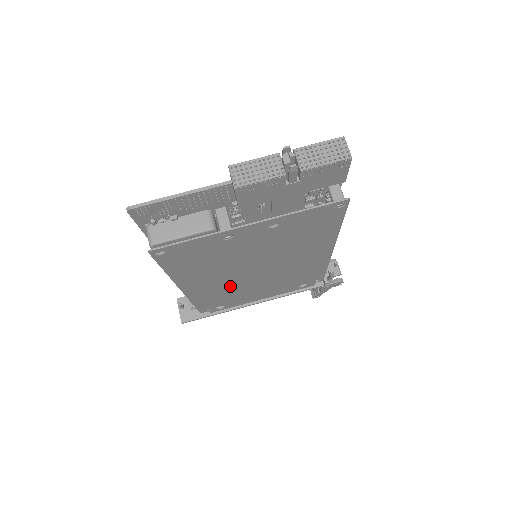
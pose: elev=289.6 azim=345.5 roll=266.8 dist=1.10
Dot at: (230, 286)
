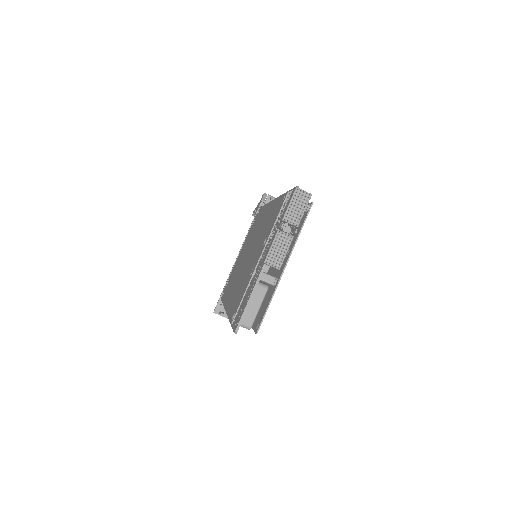
Dot at: occluded
